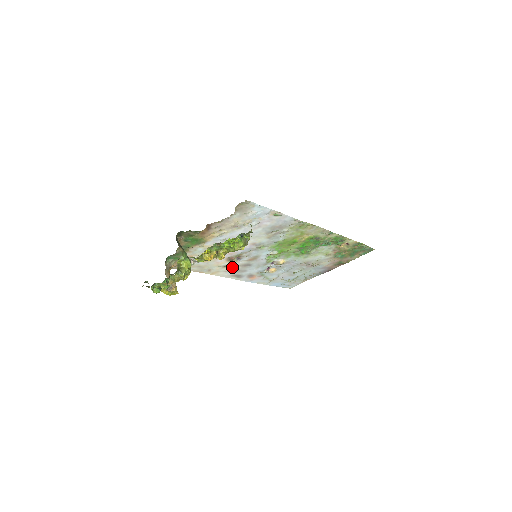
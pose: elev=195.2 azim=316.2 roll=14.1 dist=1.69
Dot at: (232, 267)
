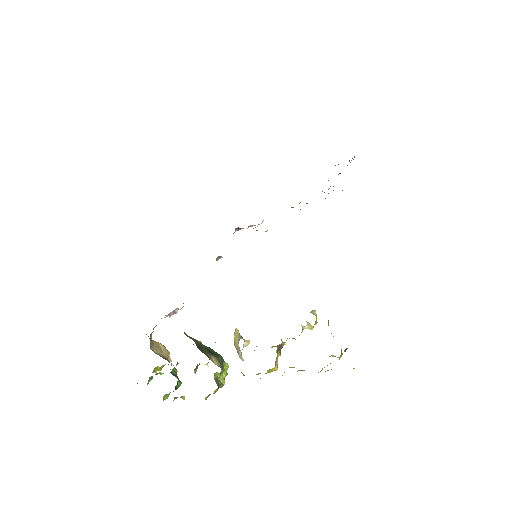
Dot at: occluded
